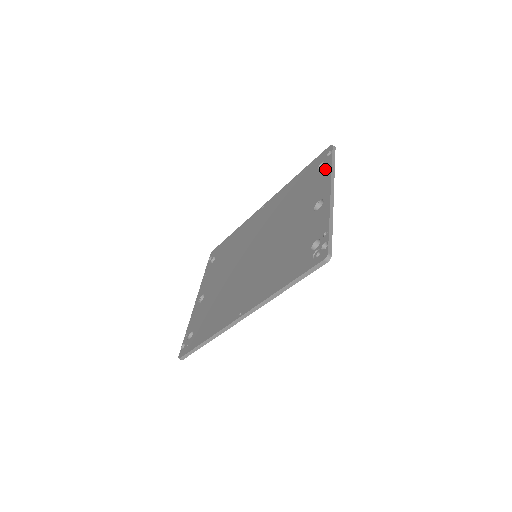
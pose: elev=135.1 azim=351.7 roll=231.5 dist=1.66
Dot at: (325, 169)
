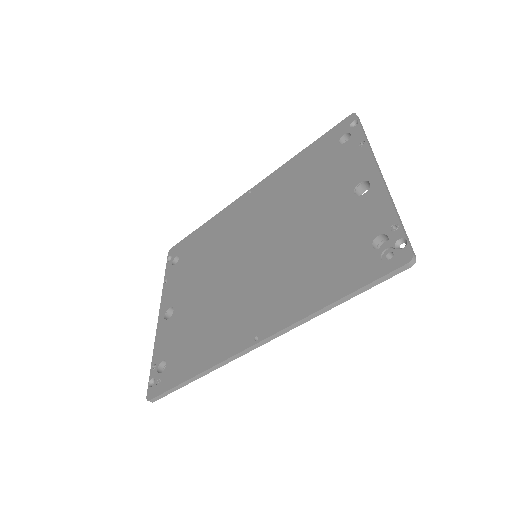
Dot at: (355, 143)
